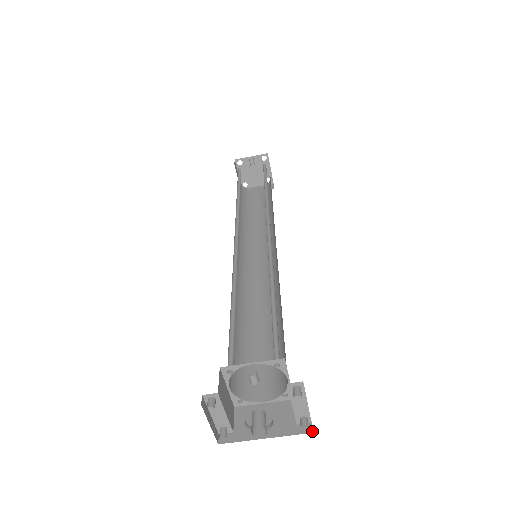
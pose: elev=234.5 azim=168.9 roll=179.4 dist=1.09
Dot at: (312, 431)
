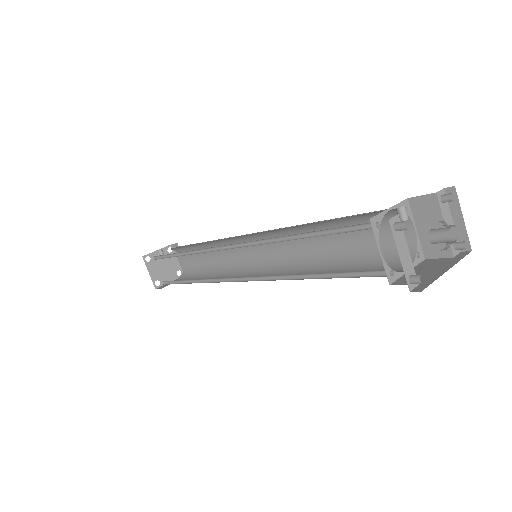
Dot at: (470, 251)
